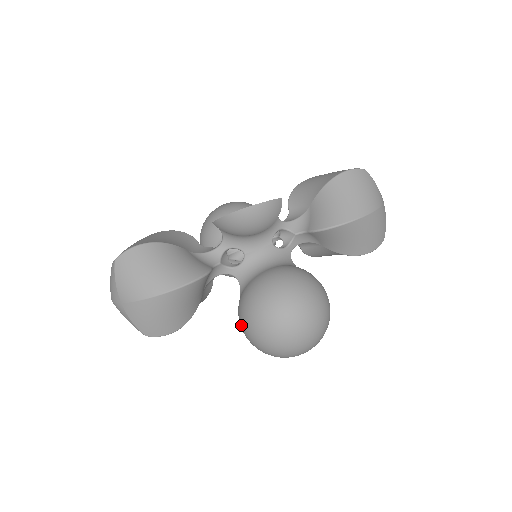
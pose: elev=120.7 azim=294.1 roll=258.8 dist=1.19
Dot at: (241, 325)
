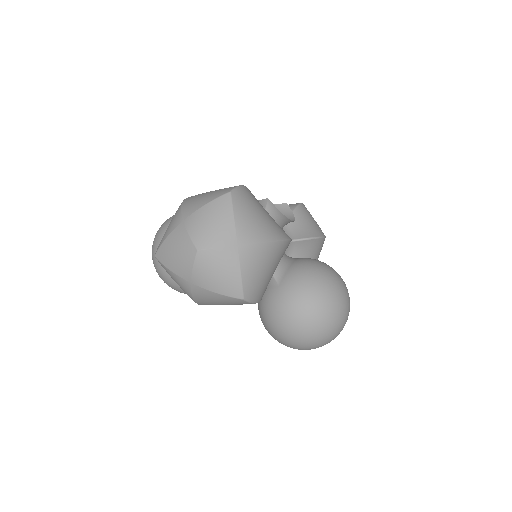
Dot at: (295, 306)
